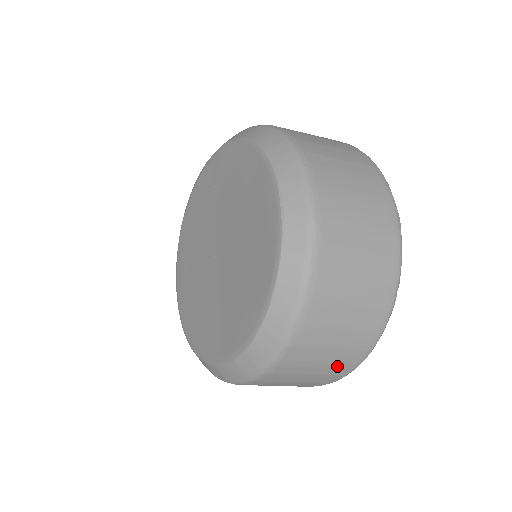
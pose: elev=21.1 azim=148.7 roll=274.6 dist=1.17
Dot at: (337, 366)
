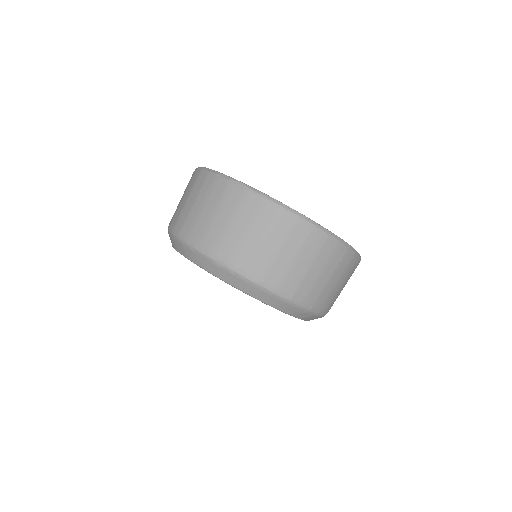
Dot at: (331, 260)
